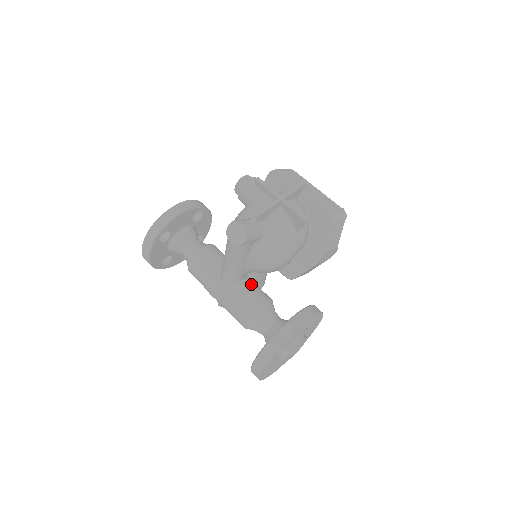
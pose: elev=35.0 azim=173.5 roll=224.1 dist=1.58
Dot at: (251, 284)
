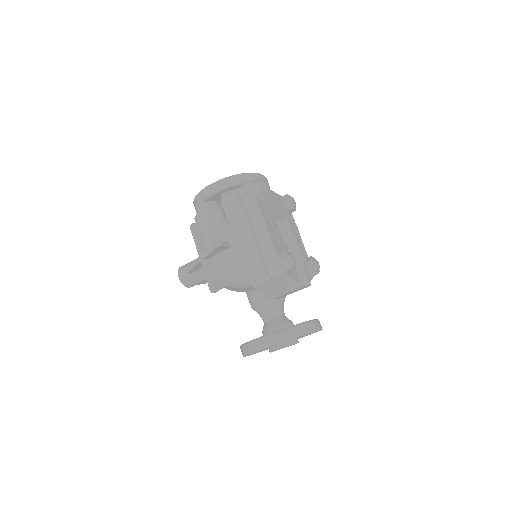
Dot at: occluded
